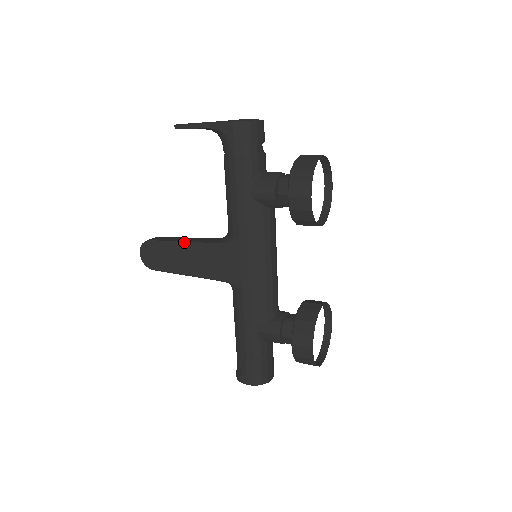
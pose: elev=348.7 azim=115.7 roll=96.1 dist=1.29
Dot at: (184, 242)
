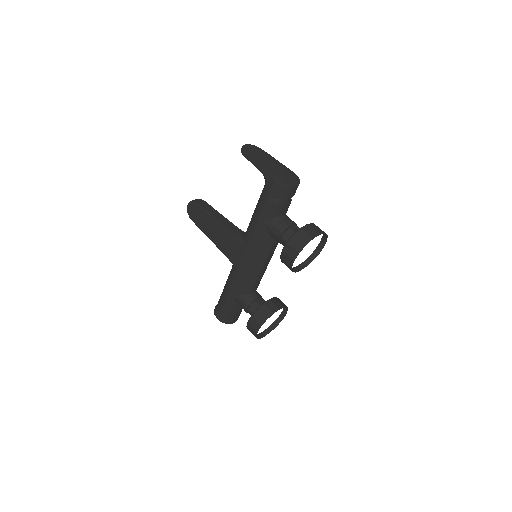
Dot at: (216, 221)
